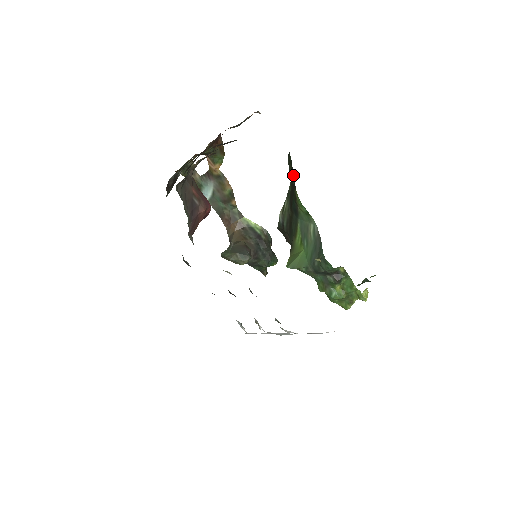
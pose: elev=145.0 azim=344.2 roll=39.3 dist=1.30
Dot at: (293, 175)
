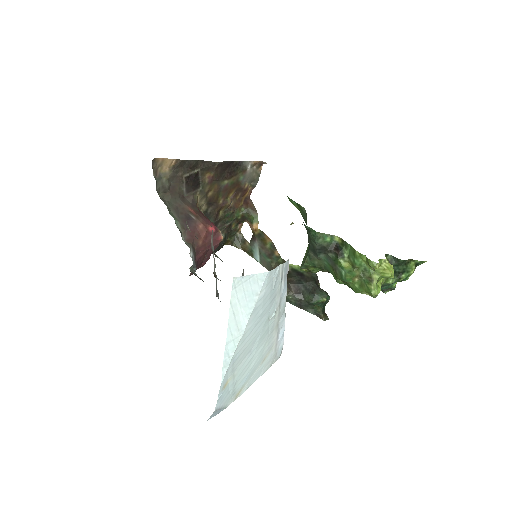
Dot at: occluded
